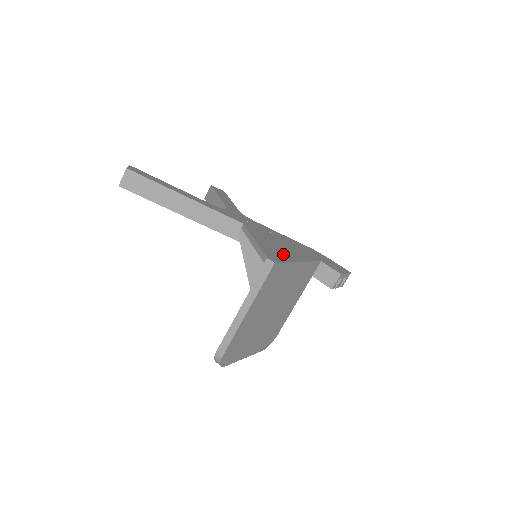
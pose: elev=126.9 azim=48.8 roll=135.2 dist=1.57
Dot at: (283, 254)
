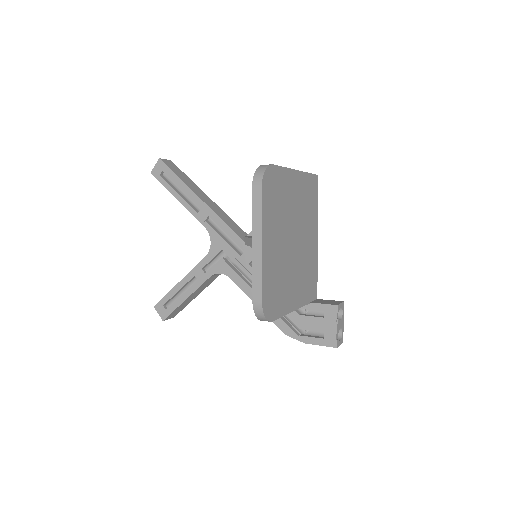
Dot at: occluded
